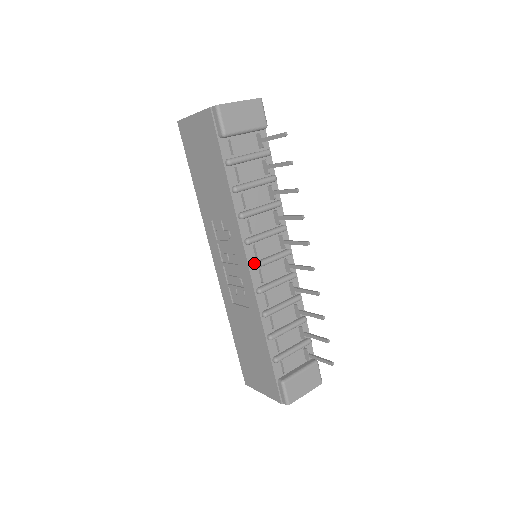
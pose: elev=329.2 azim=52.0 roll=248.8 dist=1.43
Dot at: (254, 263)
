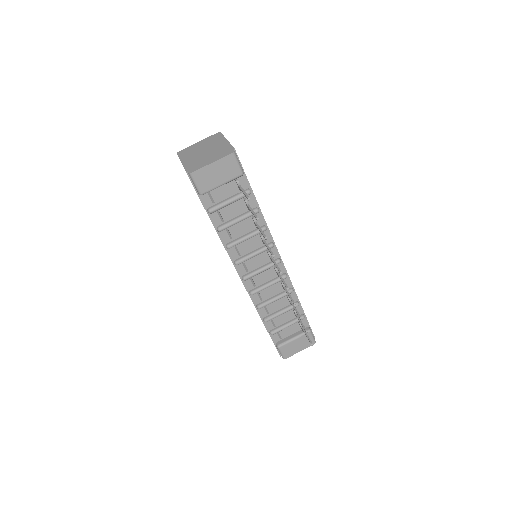
Dot at: (244, 276)
